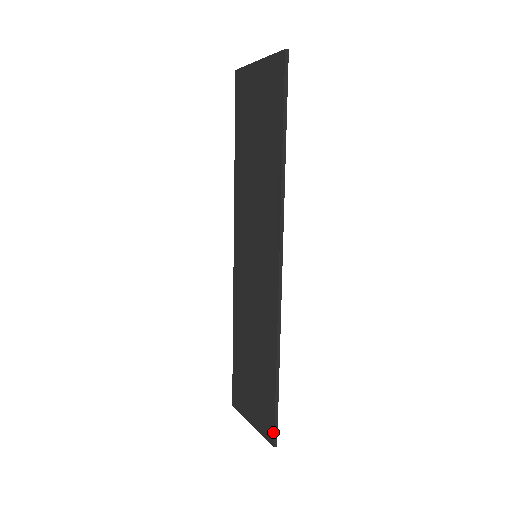
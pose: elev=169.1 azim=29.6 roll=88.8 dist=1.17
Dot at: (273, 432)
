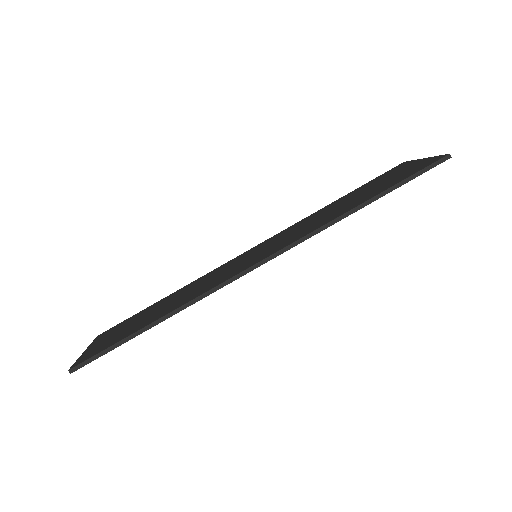
Dot at: (85, 360)
